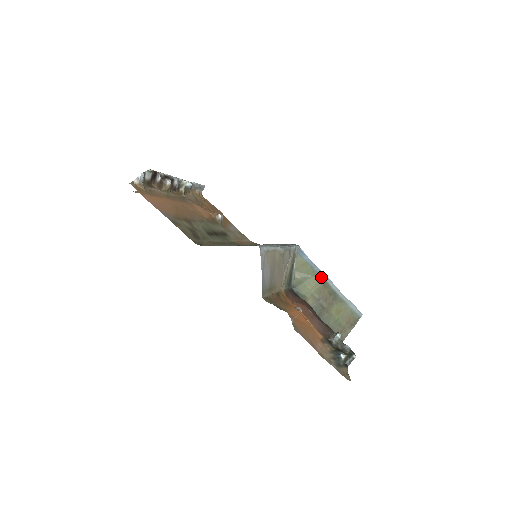
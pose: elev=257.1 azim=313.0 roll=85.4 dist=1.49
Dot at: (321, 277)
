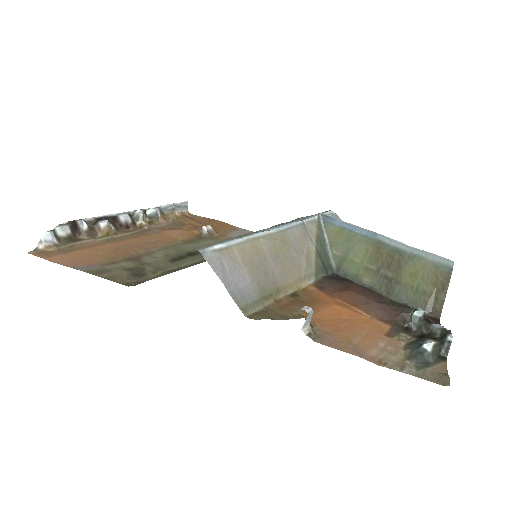
Dot at: (369, 238)
